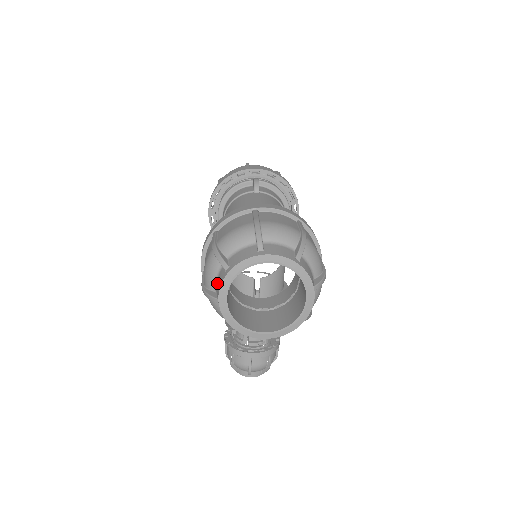
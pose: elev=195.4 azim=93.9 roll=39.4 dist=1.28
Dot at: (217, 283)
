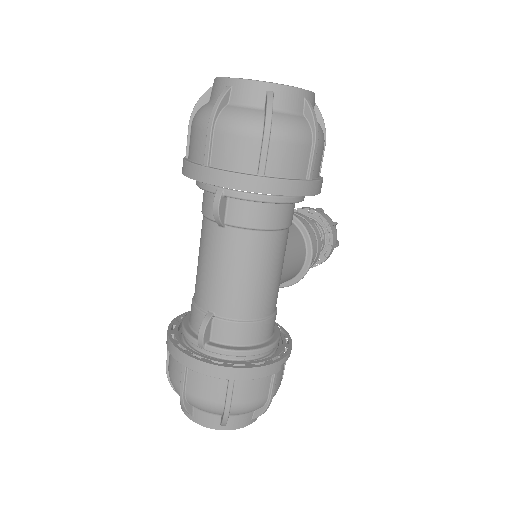
Dot at: occluded
